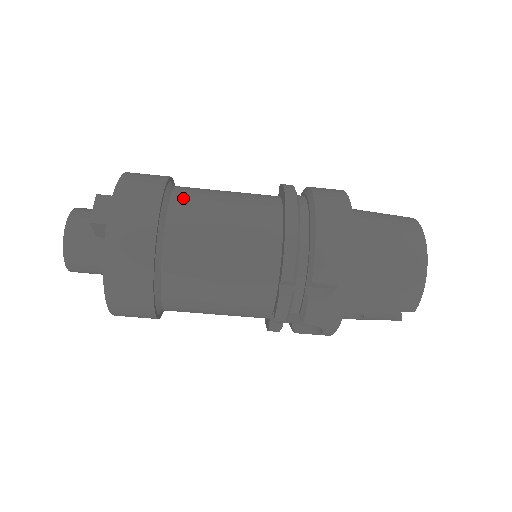
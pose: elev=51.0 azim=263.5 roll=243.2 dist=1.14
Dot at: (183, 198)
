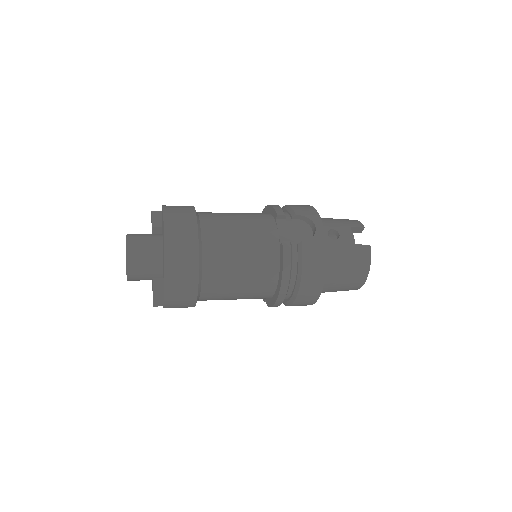
Dot at: (210, 283)
